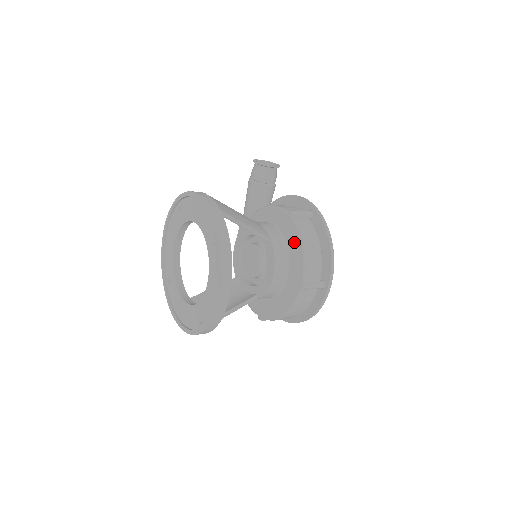
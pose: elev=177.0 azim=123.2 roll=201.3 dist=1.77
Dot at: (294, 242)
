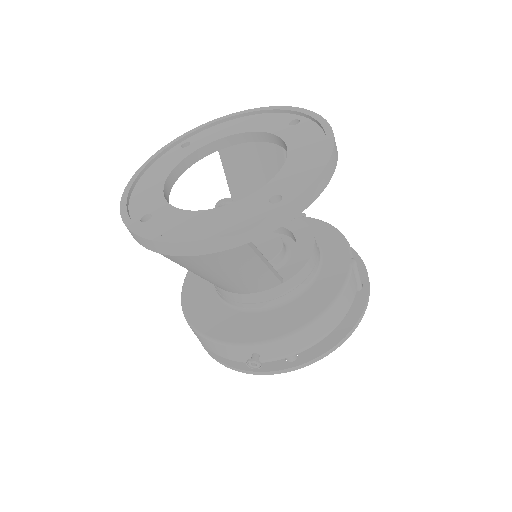
Dot at: (320, 229)
